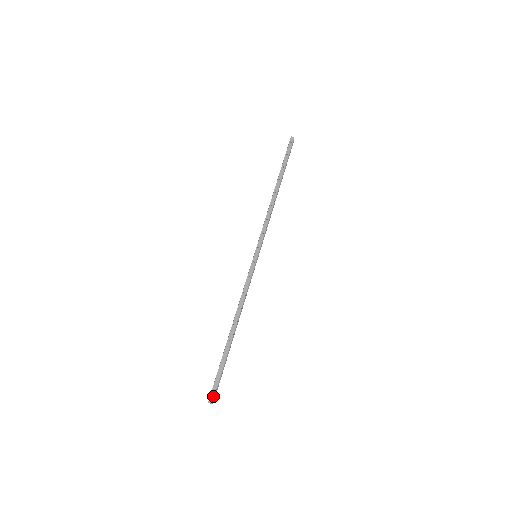
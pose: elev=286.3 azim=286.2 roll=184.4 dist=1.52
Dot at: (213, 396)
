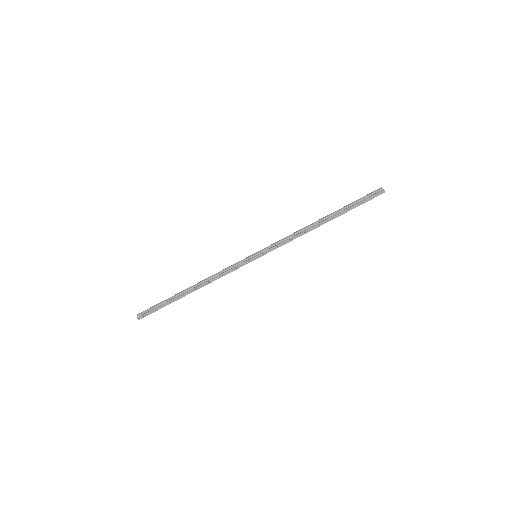
Dot at: (143, 317)
